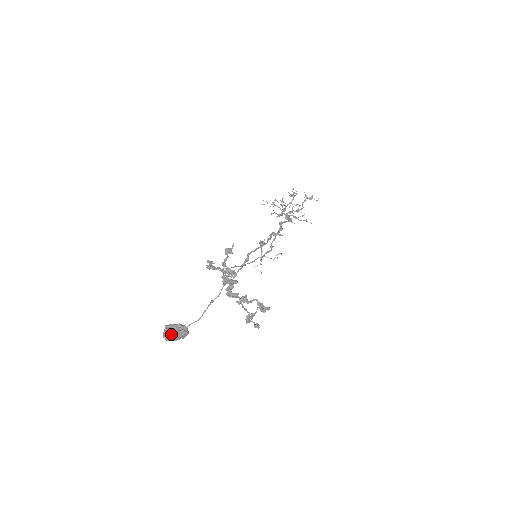
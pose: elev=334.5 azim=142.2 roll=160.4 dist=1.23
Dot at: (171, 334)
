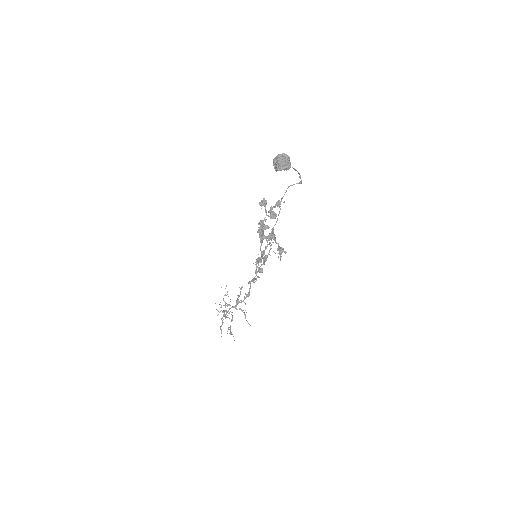
Dot at: (286, 156)
